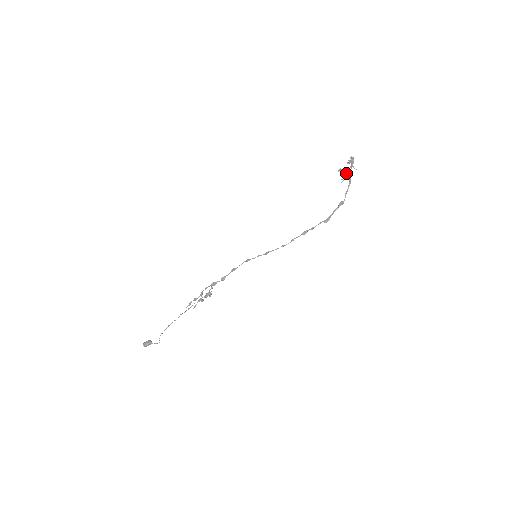
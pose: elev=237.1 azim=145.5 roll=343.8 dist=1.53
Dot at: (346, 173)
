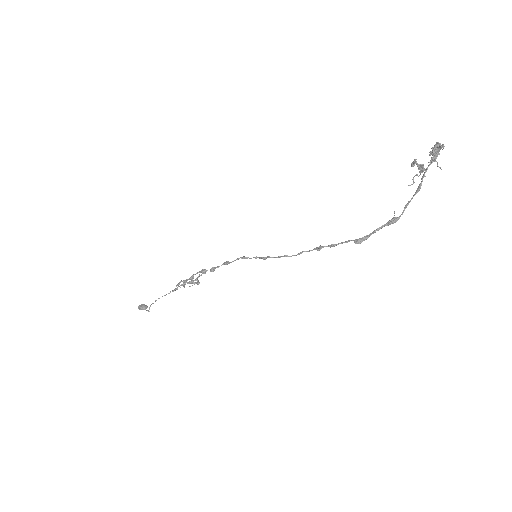
Dot at: (421, 170)
